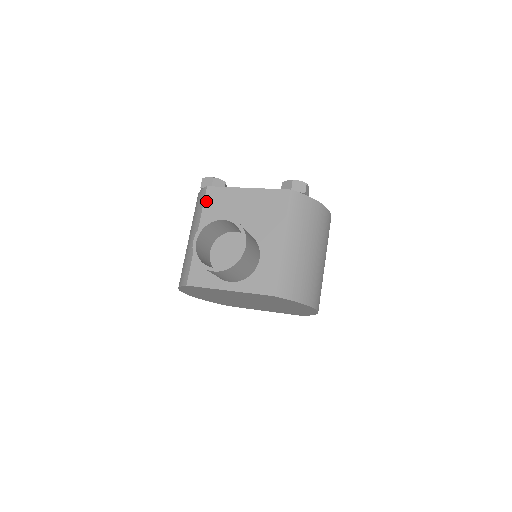
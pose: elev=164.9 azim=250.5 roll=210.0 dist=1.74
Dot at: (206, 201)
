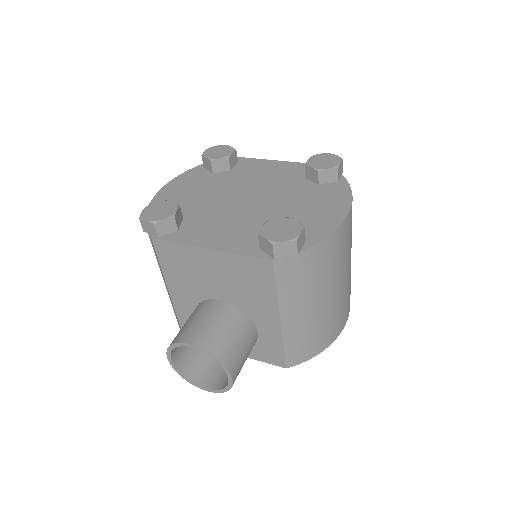
Dot at: (160, 258)
